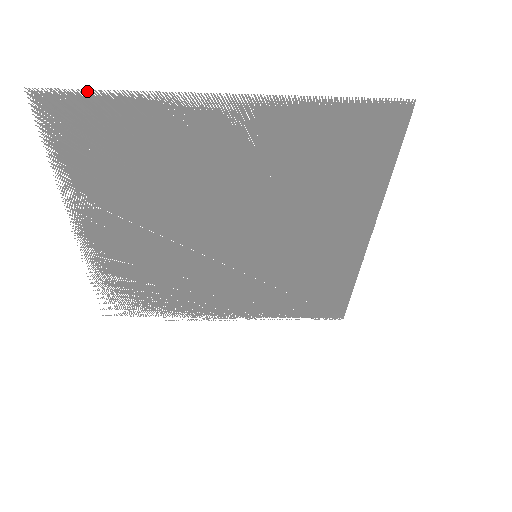
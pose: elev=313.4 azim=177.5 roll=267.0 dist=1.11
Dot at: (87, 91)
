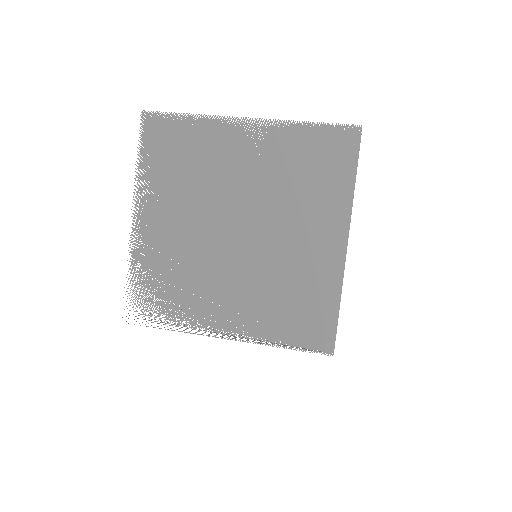
Dot at: (173, 114)
